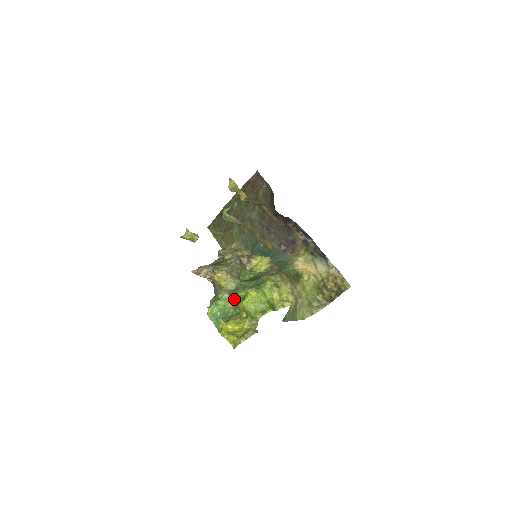
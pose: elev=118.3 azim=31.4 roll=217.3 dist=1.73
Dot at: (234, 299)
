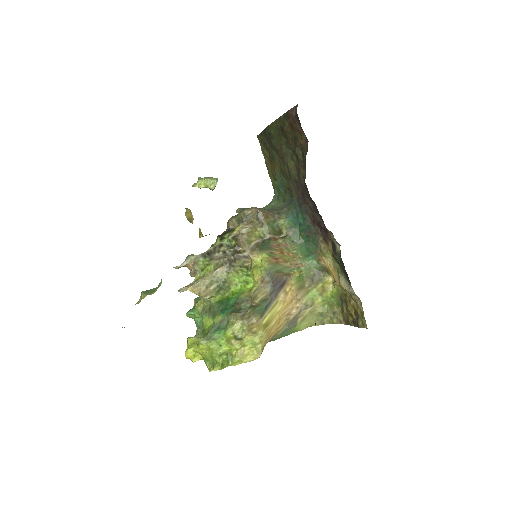
Dot at: occluded
